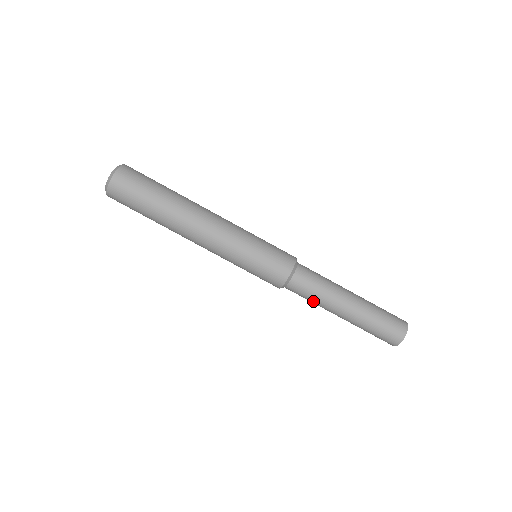
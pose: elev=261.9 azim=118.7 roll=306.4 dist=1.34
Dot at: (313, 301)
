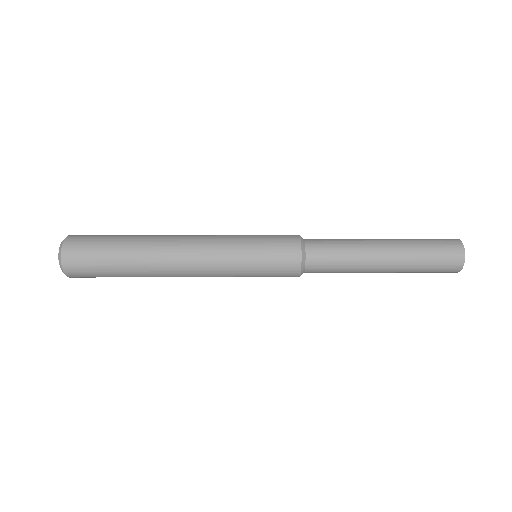
Dot at: (340, 272)
